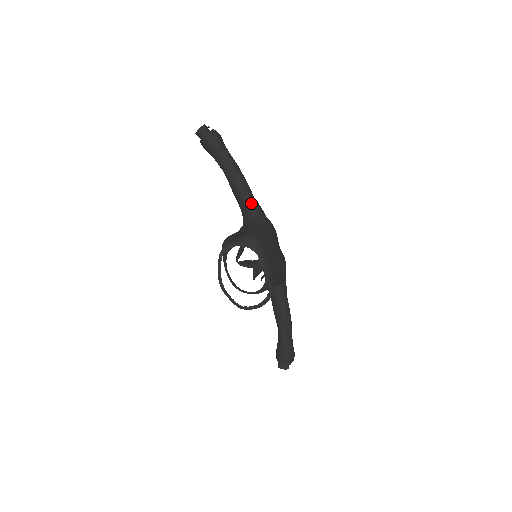
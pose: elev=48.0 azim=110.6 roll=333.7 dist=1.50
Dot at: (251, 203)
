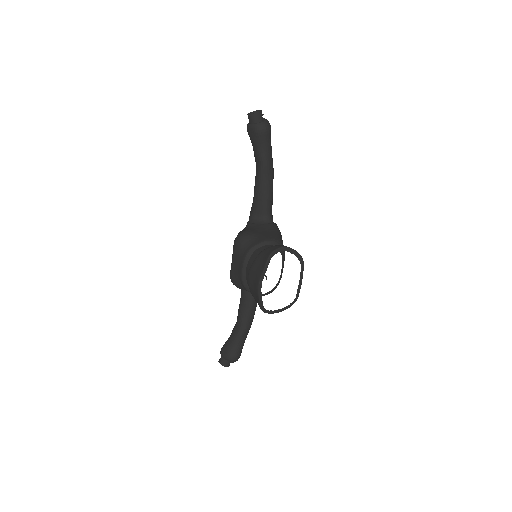
Dot at: (271, 204)
